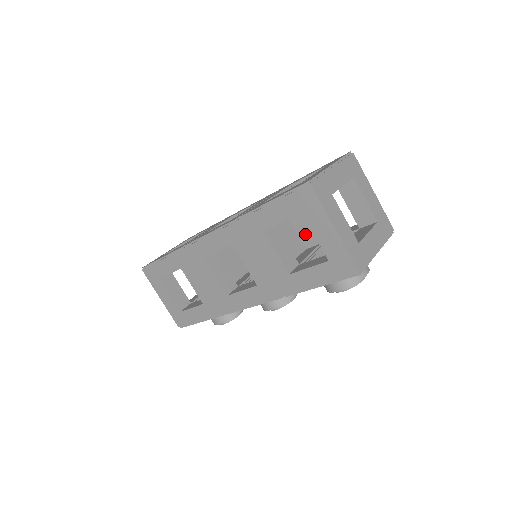
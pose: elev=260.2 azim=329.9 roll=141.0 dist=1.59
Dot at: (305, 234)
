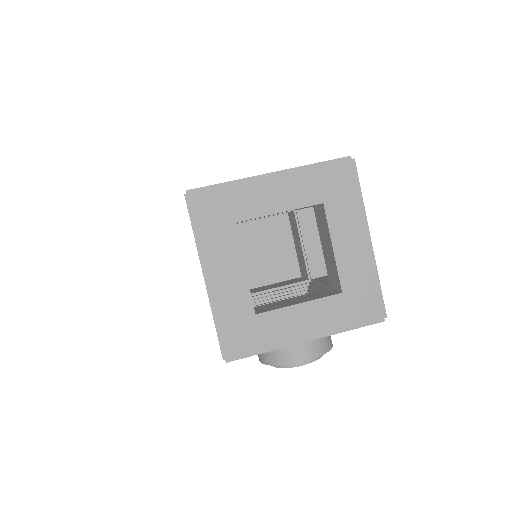
Dot at: (300, 256)
